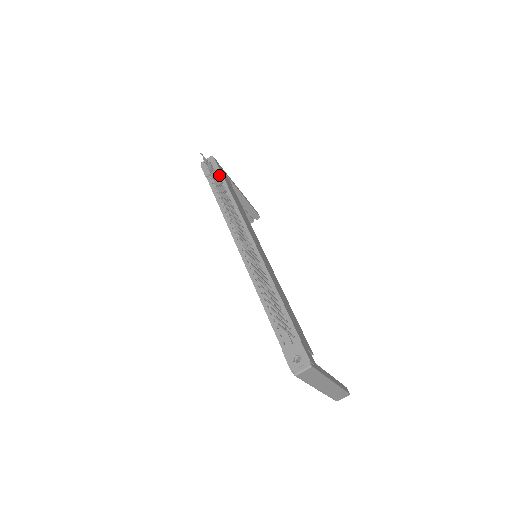
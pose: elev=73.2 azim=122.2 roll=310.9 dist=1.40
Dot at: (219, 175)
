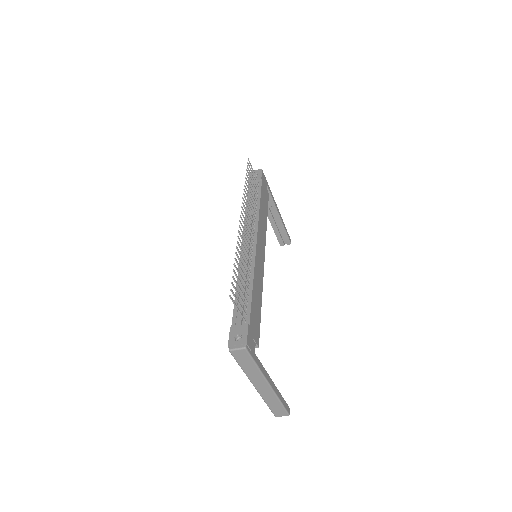
Dot at: (259, 184)
